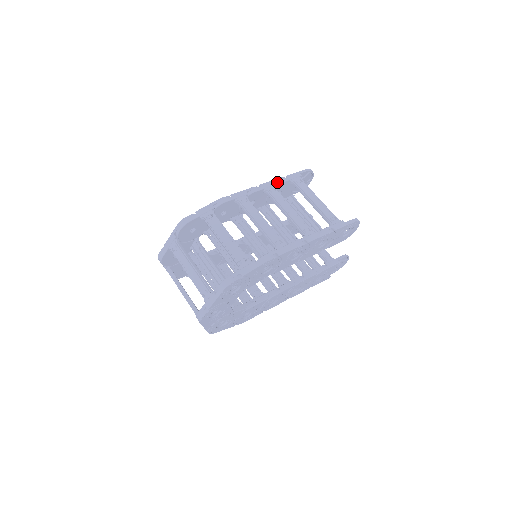
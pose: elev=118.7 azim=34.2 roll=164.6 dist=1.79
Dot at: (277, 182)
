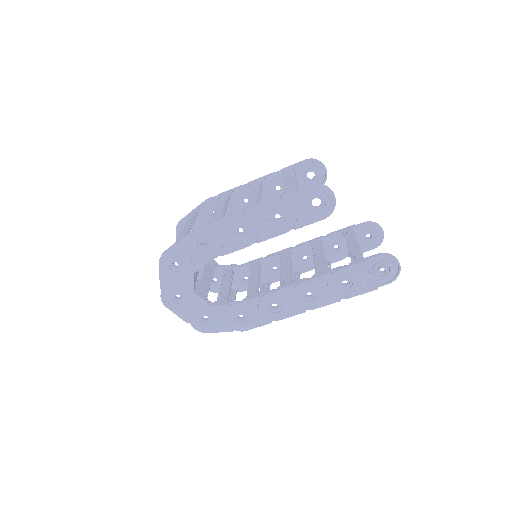
Dot at: (267, 176)
